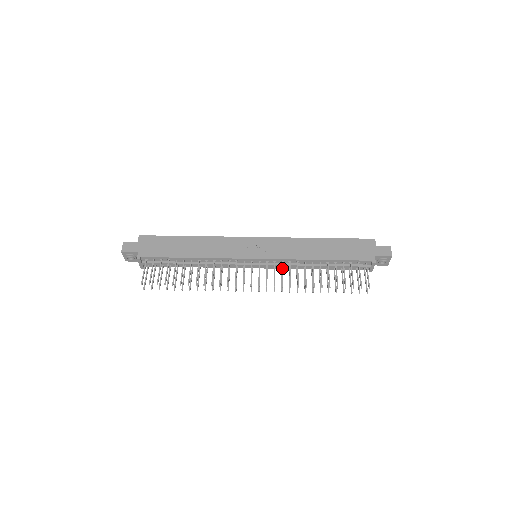
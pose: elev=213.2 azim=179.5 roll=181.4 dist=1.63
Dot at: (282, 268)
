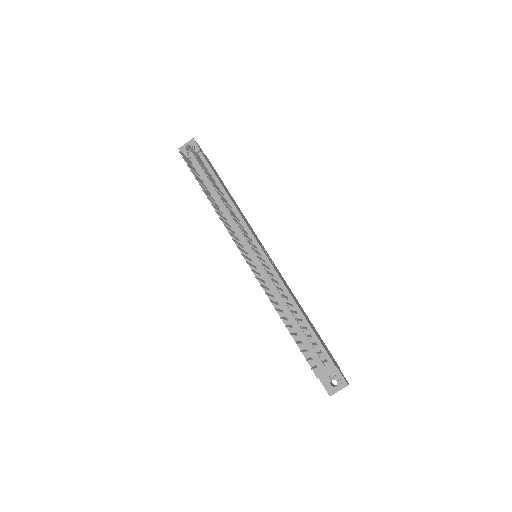
Dot at: (272, 274)
